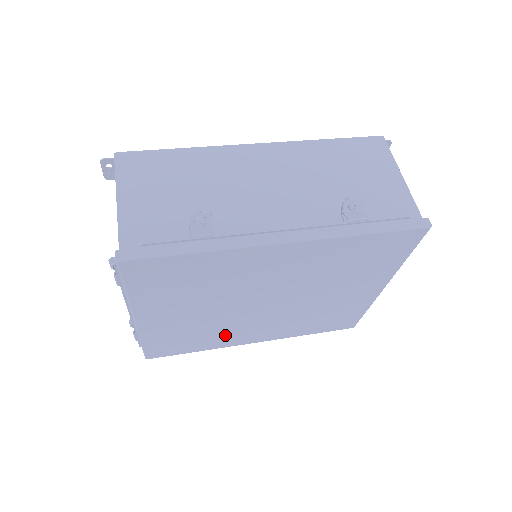
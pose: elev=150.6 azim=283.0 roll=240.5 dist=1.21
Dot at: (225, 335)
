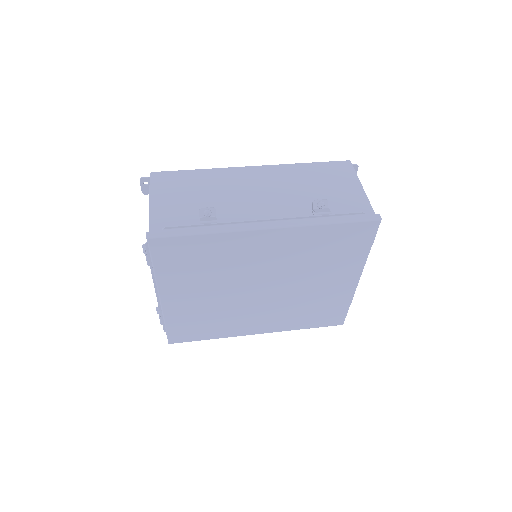
Dot at: (232, 322)
